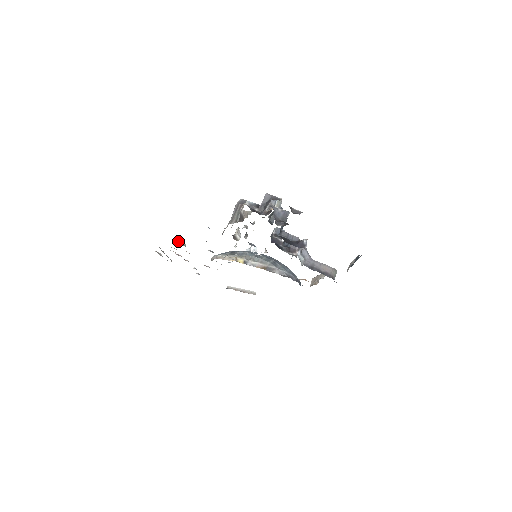
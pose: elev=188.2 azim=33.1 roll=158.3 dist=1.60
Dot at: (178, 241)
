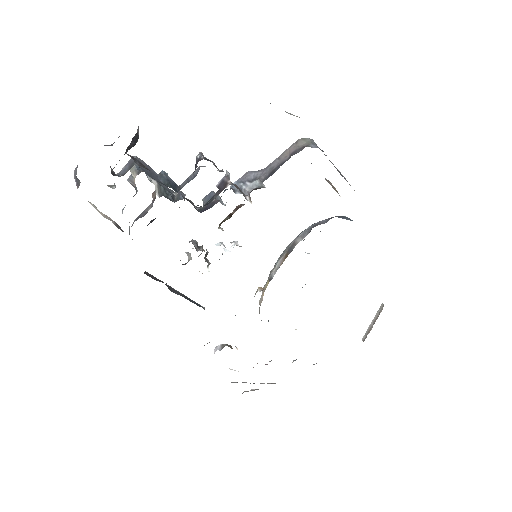
Dot at: (215, 351)
